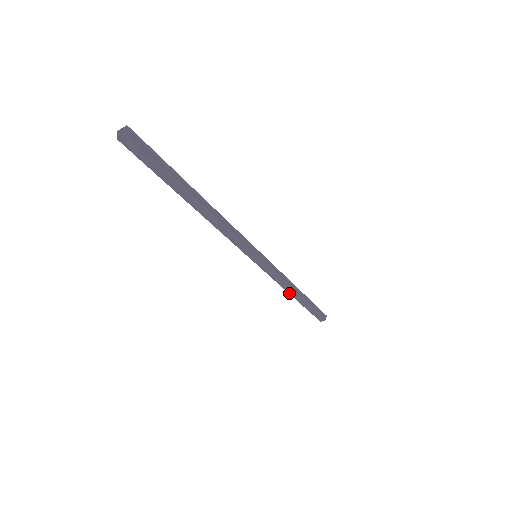
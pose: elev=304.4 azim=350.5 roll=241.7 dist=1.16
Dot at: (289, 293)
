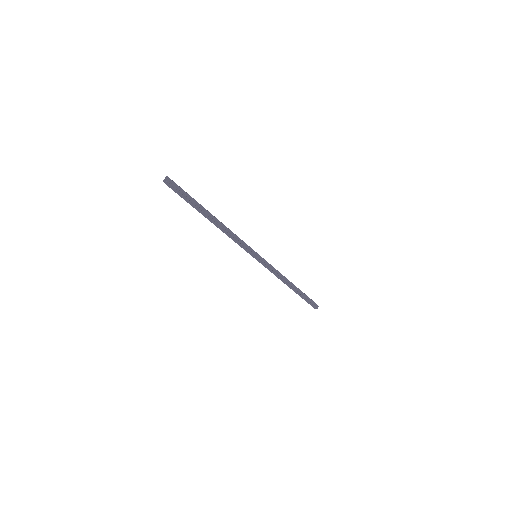
Dot at: occluded
